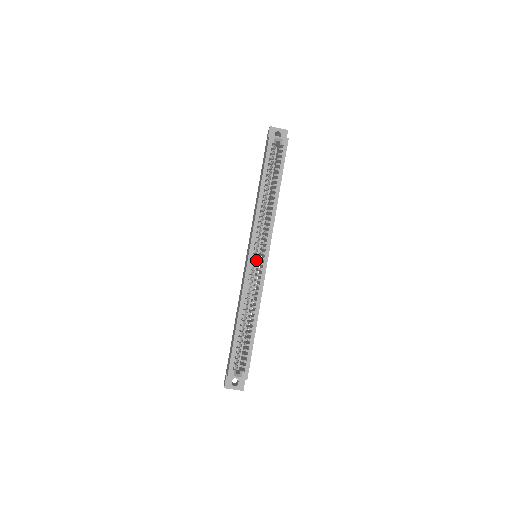
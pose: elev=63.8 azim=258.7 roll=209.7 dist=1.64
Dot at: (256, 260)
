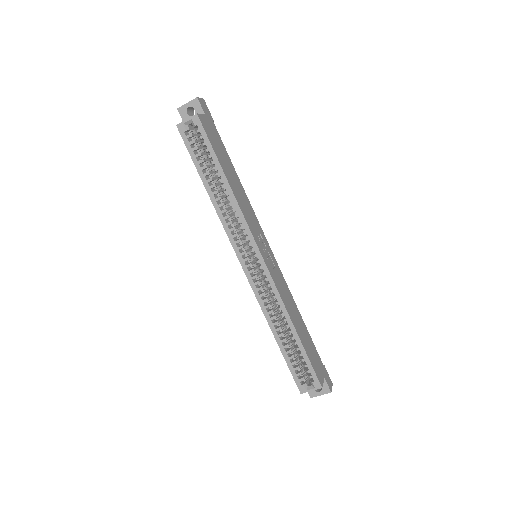
Dot at: (255, 264)
